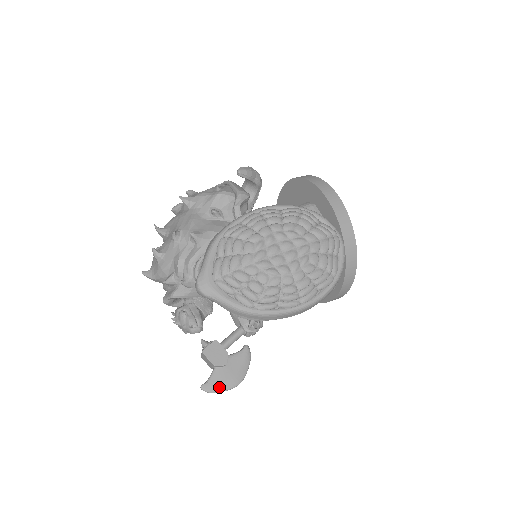
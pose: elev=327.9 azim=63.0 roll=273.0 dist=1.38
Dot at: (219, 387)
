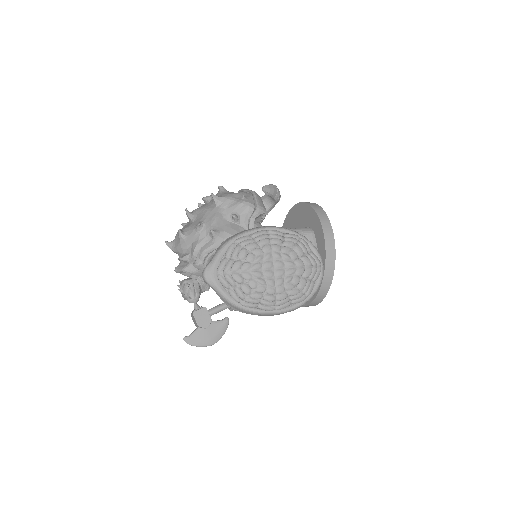
Dot at: (197, 342)
